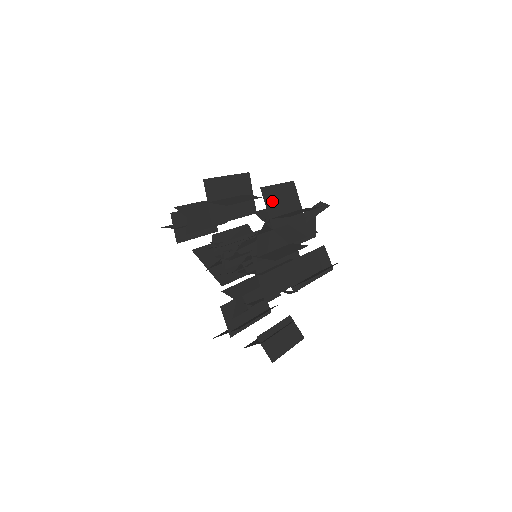
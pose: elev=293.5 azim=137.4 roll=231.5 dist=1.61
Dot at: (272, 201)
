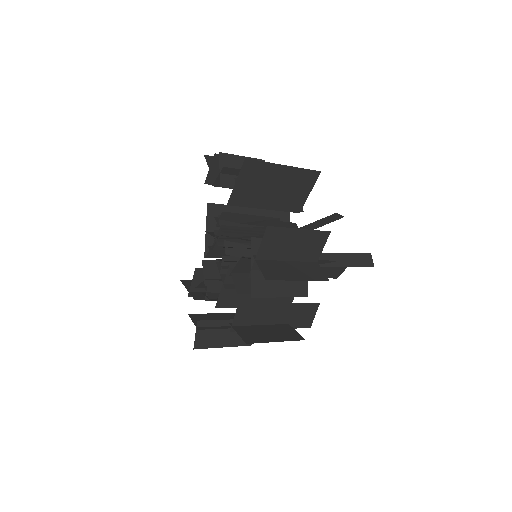
Dot at: (275, 243)
